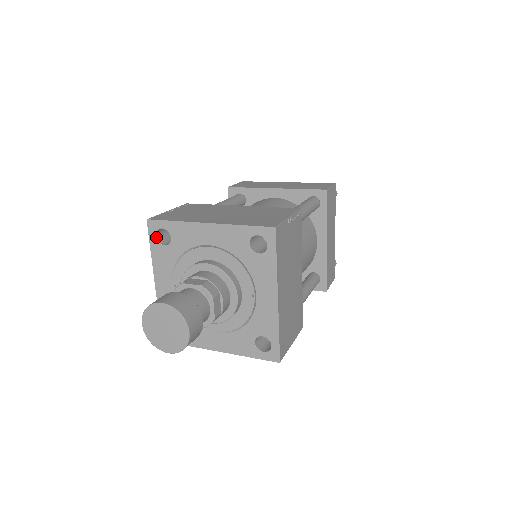
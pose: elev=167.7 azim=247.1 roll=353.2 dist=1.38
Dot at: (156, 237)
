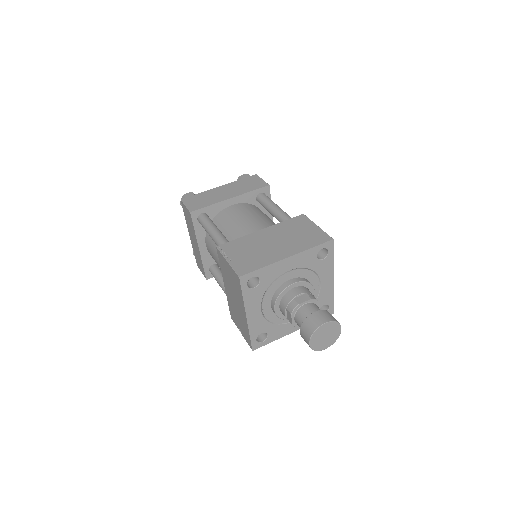
Dot at: (247, 285)
